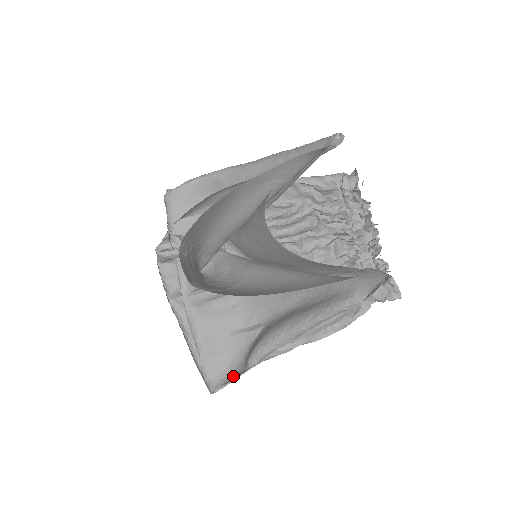
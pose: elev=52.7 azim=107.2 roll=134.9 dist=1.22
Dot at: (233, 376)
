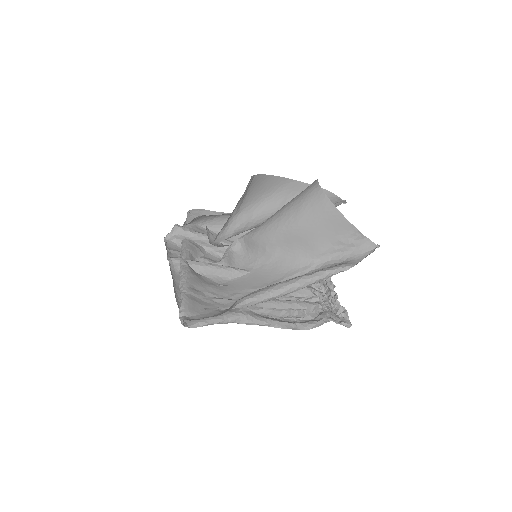
Dot at: (211, 317)
